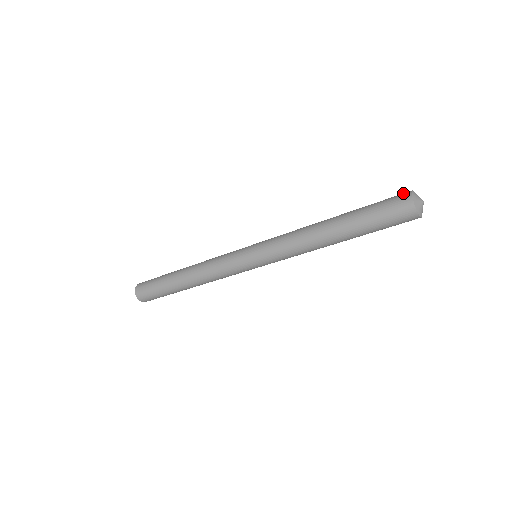
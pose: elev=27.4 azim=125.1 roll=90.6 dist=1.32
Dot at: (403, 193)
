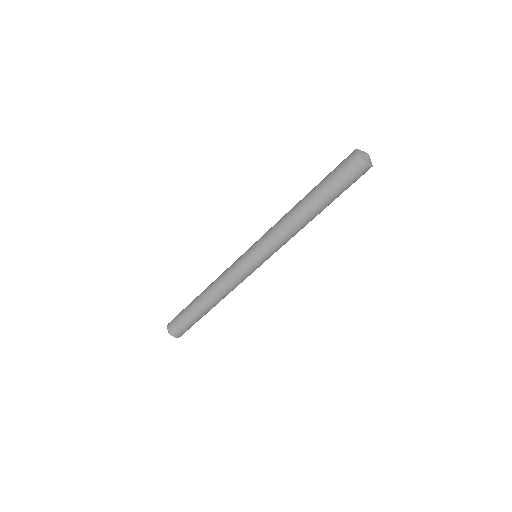
Dot at: occluded
